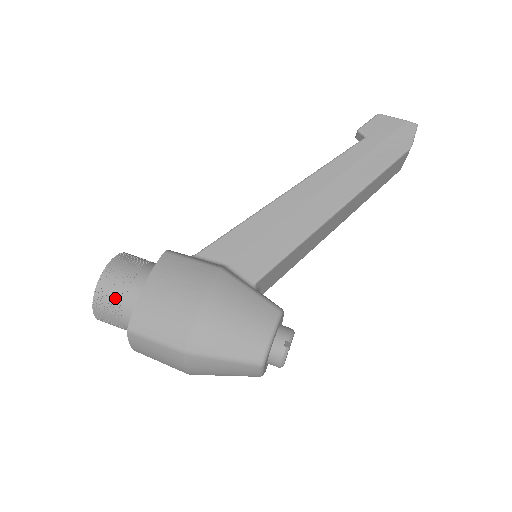
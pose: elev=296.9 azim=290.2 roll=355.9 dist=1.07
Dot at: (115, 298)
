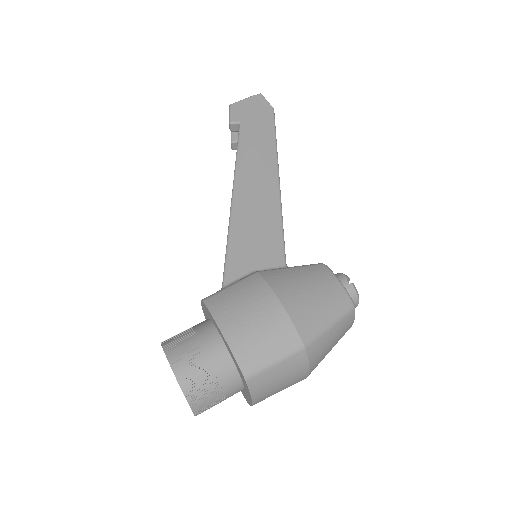
Dot at: (202, 372)
